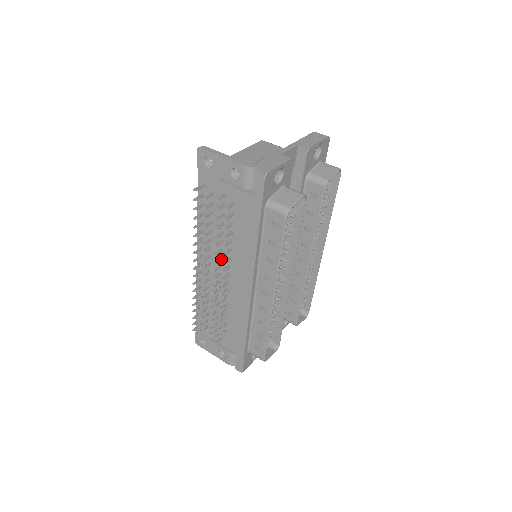
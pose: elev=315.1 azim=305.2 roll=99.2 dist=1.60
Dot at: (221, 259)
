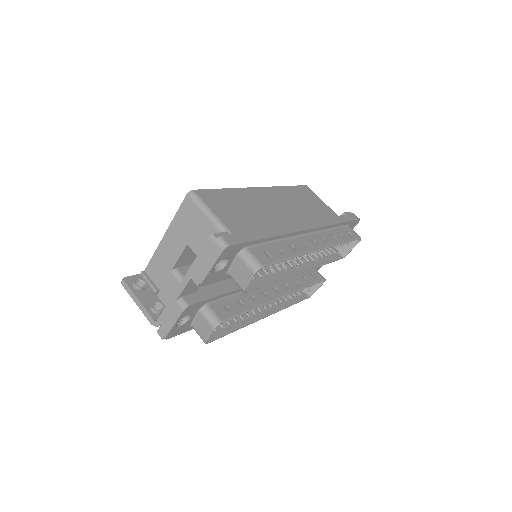
Dot at: occluded
